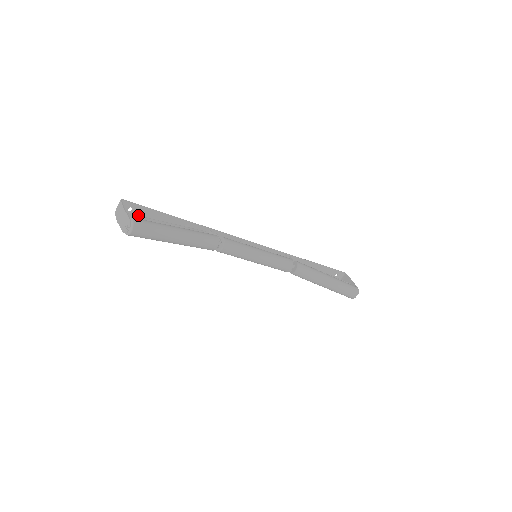
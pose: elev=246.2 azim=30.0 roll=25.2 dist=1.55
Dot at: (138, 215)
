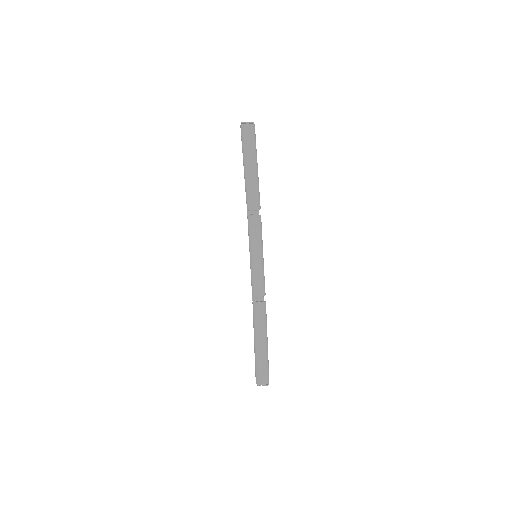
Dot at: occluded
